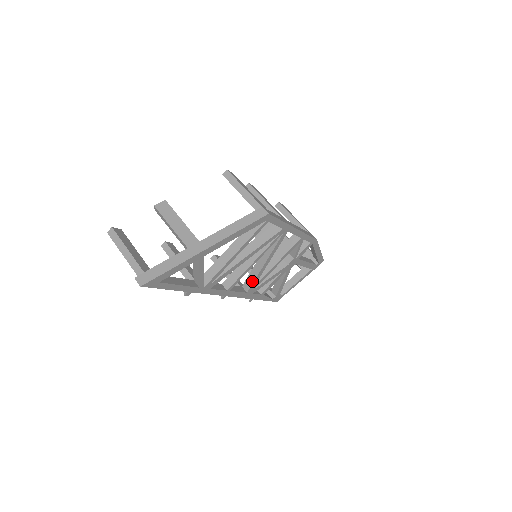
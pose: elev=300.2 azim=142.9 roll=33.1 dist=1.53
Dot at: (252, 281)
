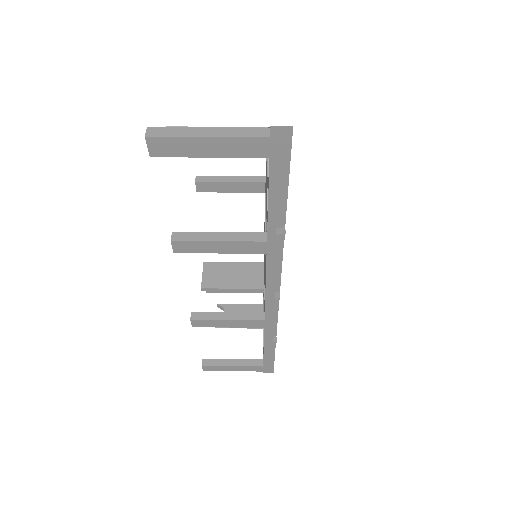
Dot at: occluded
